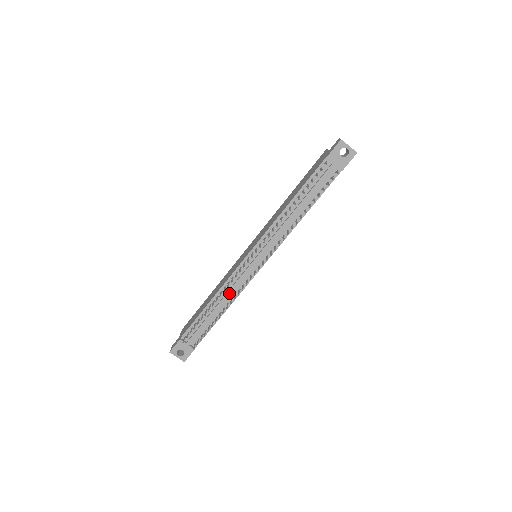
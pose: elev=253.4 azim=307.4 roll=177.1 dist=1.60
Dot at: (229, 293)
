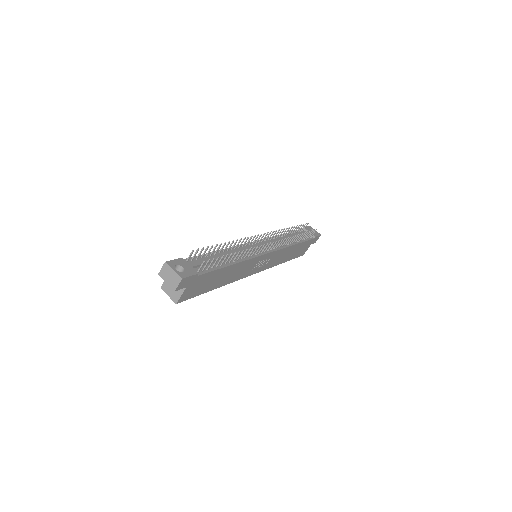
Dot at: occluded
